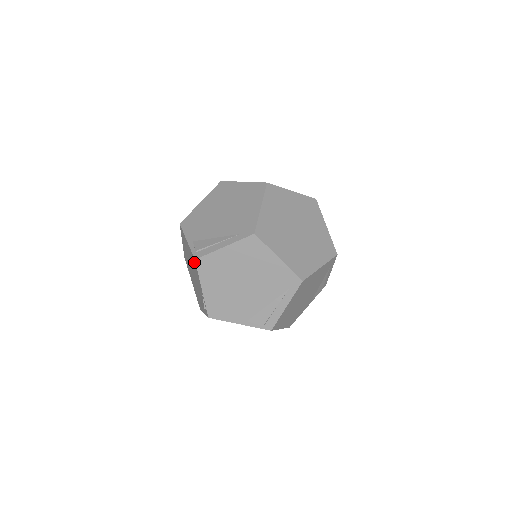
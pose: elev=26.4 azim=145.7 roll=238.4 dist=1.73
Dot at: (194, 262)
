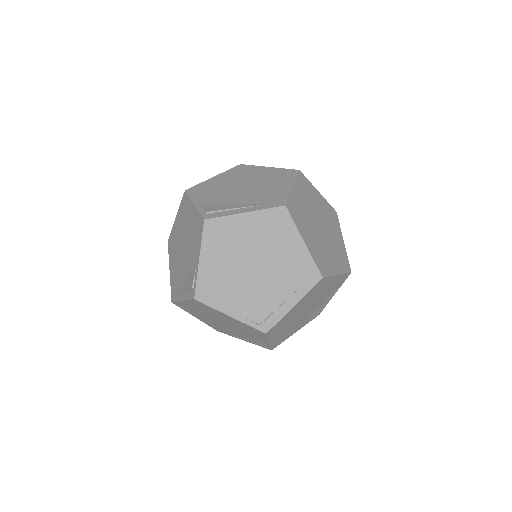
Dot at: (199, 225)
